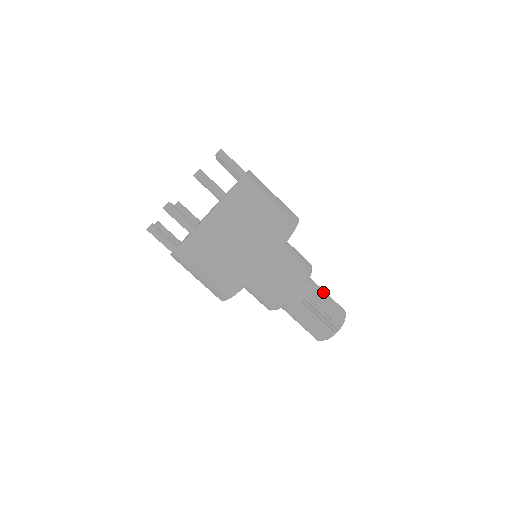
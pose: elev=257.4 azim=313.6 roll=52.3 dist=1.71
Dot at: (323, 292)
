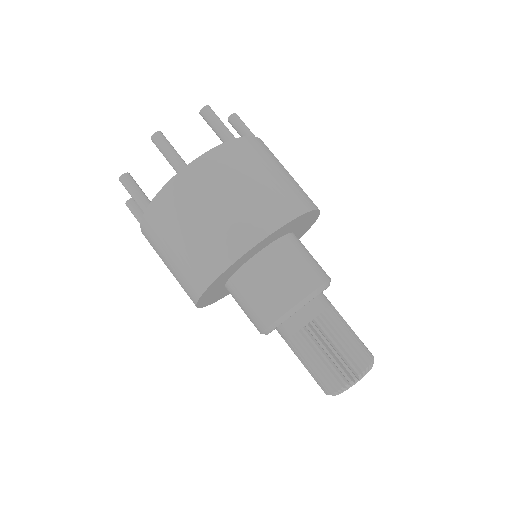
Dot at: (337, 325)
